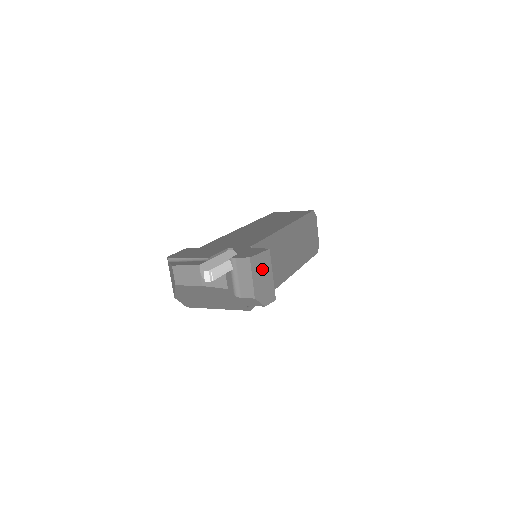
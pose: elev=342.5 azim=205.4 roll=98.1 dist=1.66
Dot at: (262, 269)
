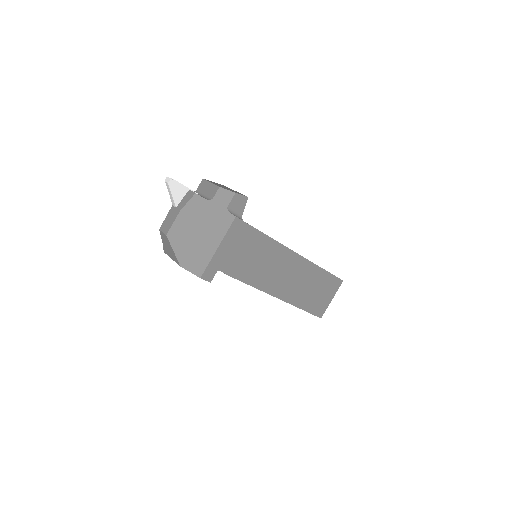
Dot at: occluded
